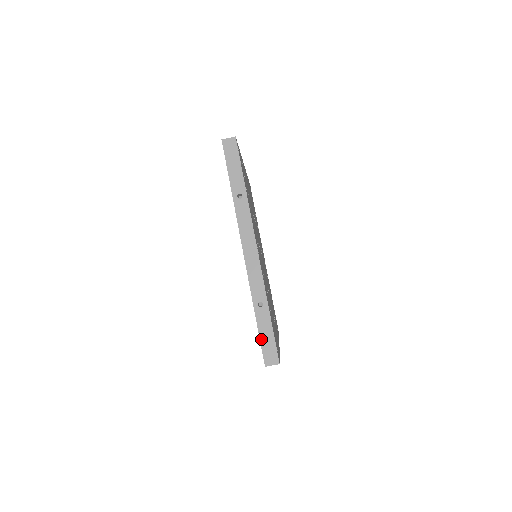
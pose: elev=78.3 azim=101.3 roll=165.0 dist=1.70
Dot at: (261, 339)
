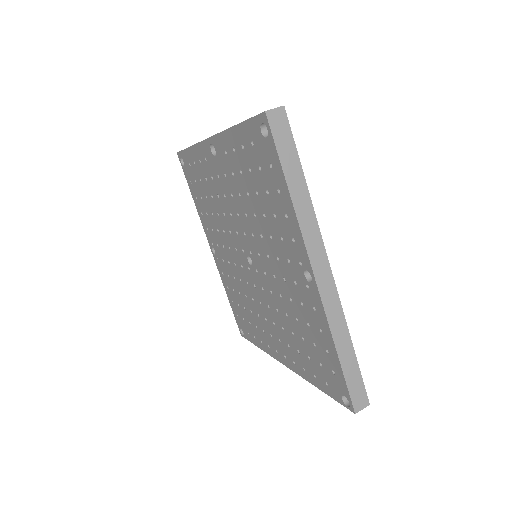
Dot at: (250, 118)
